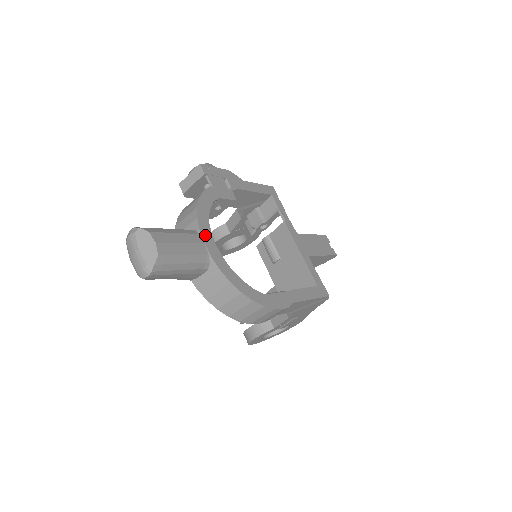
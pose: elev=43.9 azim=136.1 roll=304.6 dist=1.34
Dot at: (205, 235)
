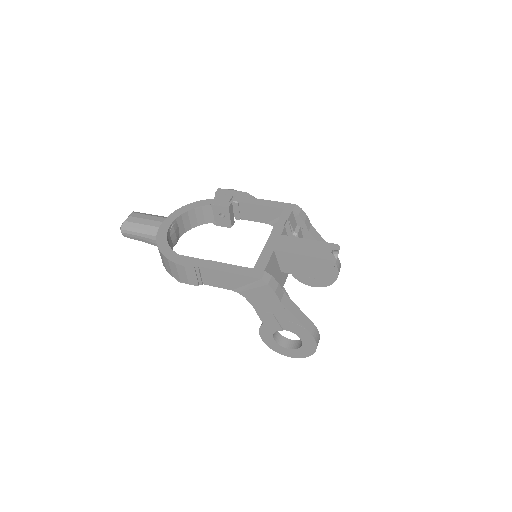
Dot at: (169, 219)
